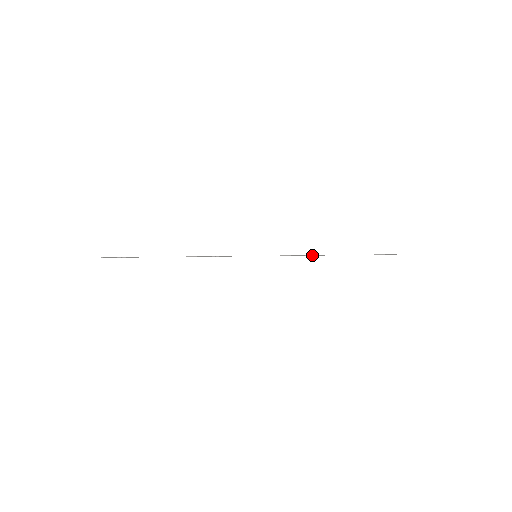
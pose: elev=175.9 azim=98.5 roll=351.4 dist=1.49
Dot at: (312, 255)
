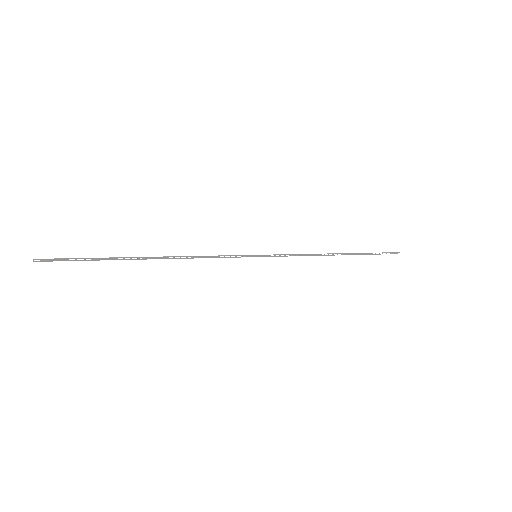
Dot at: (318, 255)
